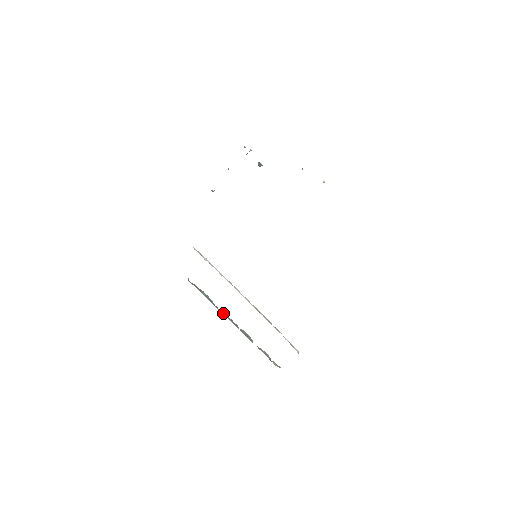
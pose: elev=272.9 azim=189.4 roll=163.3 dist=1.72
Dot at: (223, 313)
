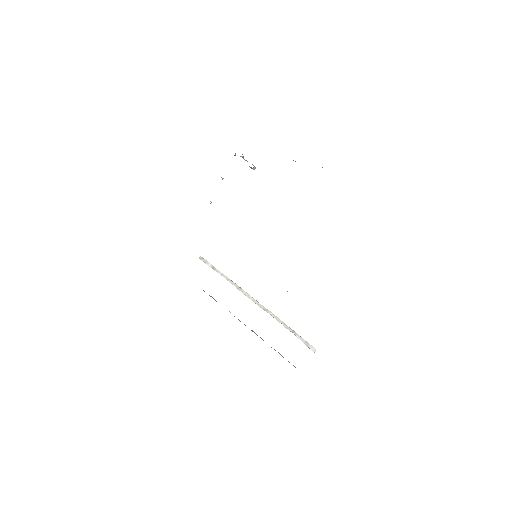
Dot at: occluded
